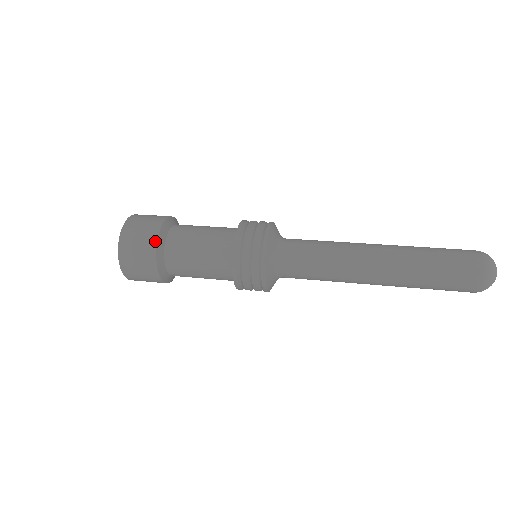
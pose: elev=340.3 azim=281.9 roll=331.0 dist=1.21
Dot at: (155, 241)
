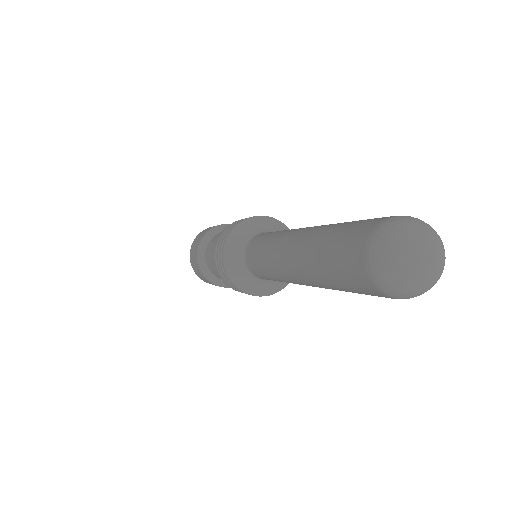
Dot at: (205, 234)
